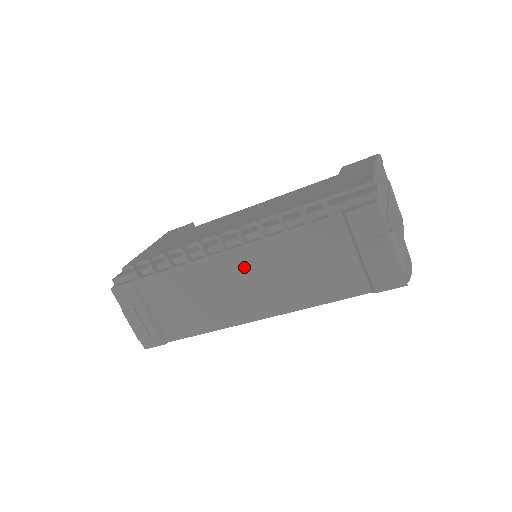
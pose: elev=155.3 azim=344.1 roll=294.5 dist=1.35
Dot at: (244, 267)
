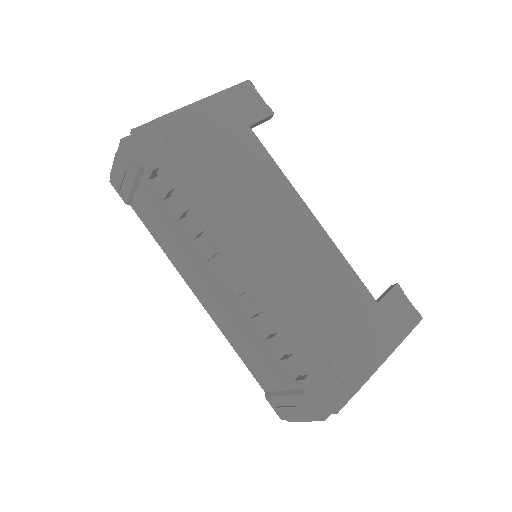
Dot at: (222, 294)
